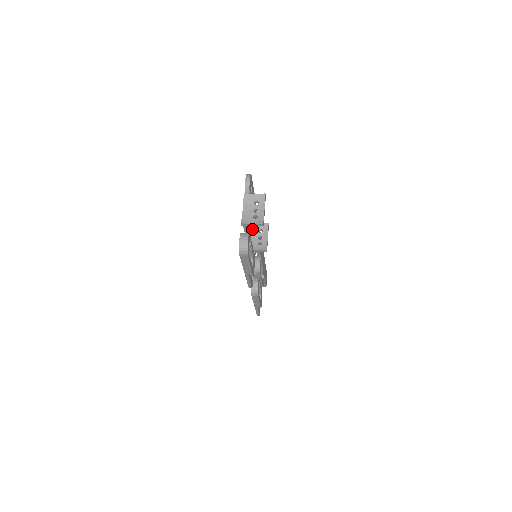
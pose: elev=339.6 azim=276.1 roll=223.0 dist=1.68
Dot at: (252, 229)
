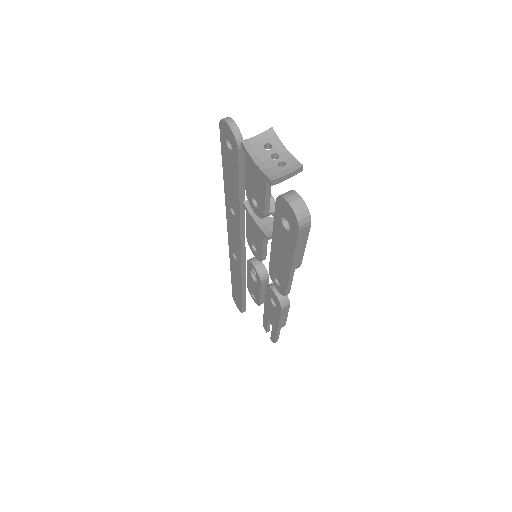
Dot at: (252, 209)
